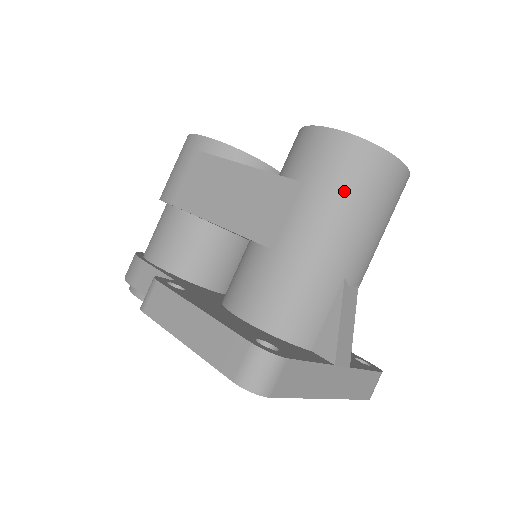
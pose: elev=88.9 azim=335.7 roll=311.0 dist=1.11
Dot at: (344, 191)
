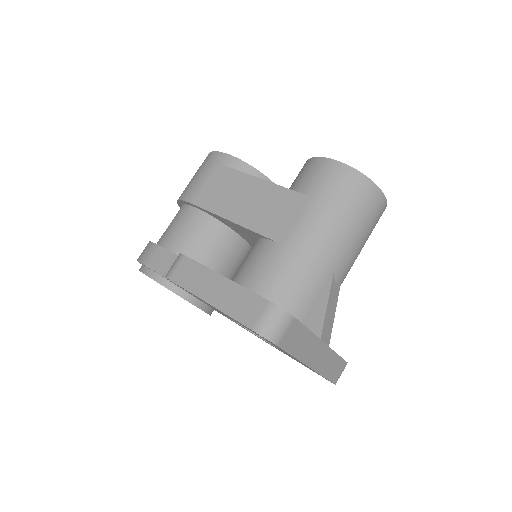
Dot at: (341, 207)
